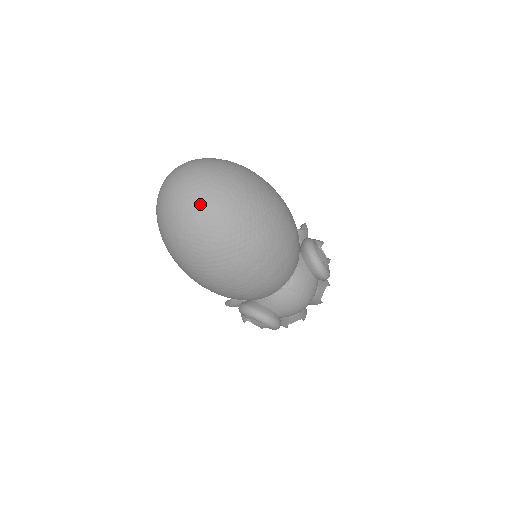
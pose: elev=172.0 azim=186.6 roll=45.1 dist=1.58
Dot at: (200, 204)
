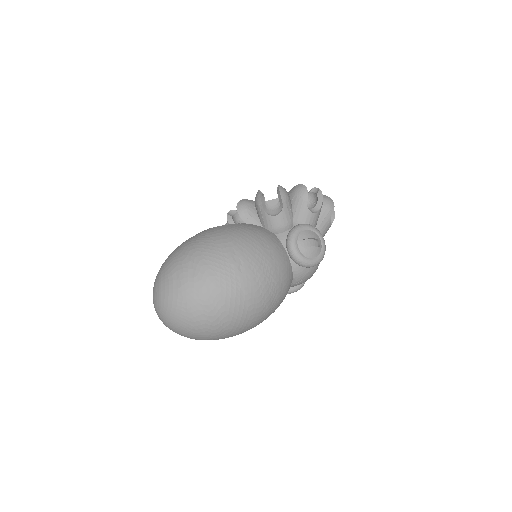
Dot at: (195, 338)
